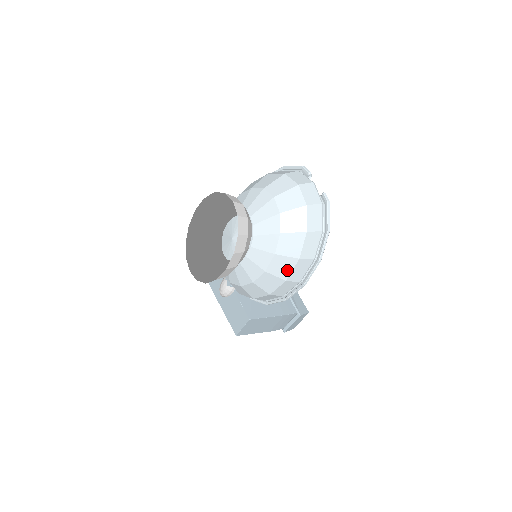
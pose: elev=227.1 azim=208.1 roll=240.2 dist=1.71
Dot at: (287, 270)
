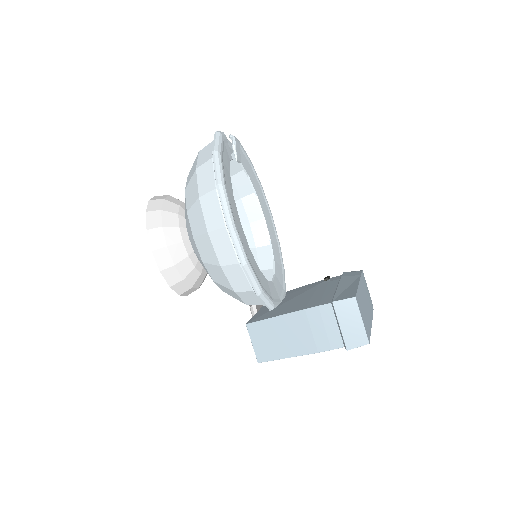
Dot at: (201, 220)
